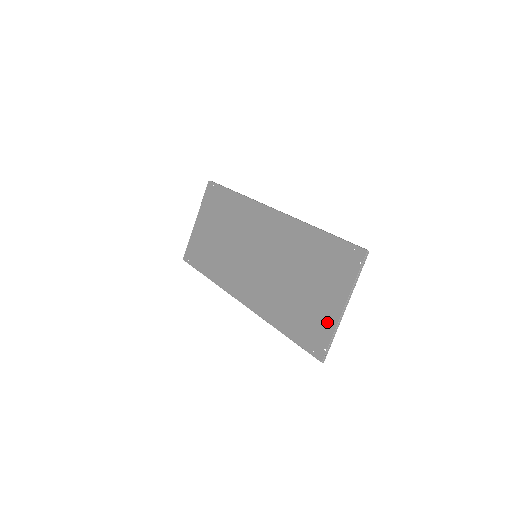
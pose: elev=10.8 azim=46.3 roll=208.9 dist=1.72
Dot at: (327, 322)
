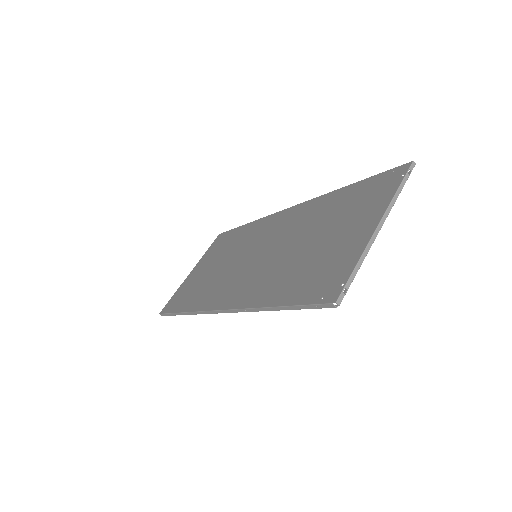
Dot at: (349, 253)
